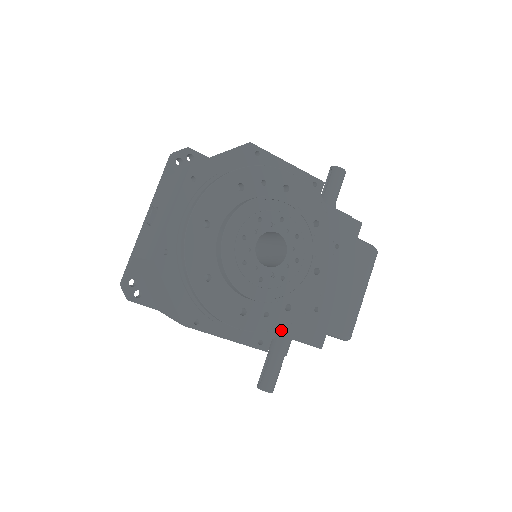
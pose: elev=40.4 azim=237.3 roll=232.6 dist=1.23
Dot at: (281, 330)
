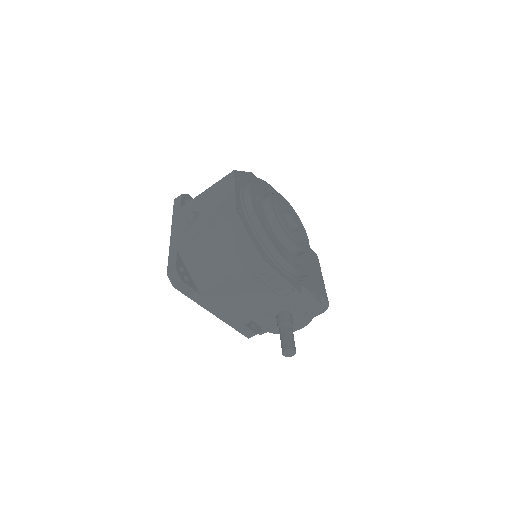
Dot at: (302, 283)
